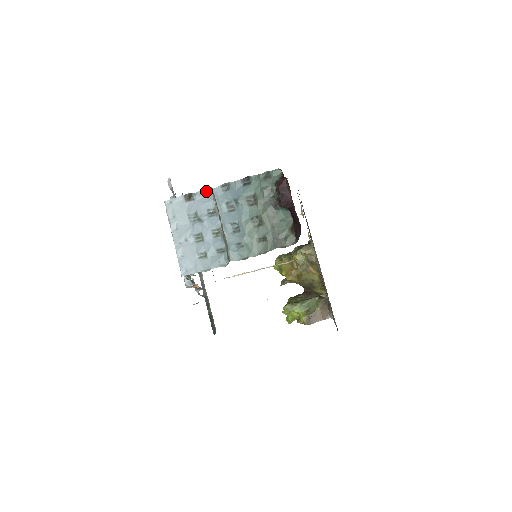
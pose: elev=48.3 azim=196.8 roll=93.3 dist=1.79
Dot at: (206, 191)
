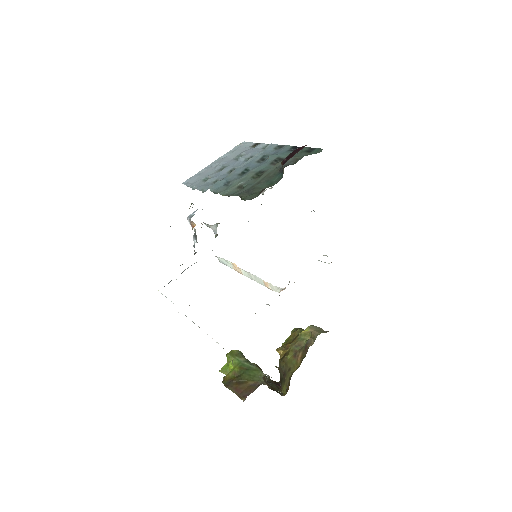
Dot at: occluded
